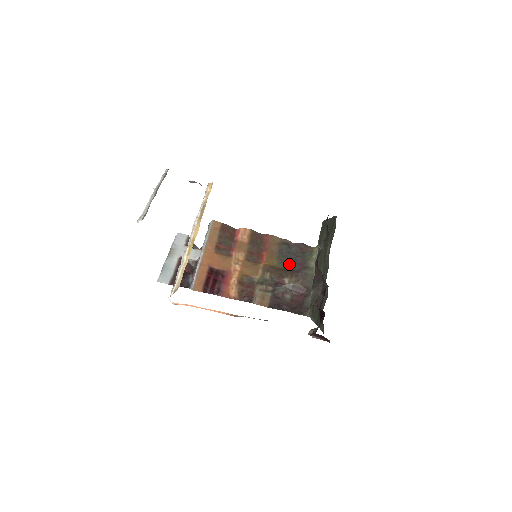
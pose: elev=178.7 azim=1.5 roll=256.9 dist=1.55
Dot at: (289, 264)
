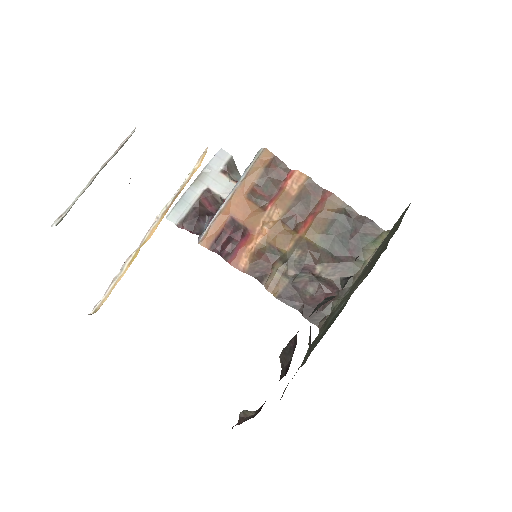
Dot at: (335, 246)
